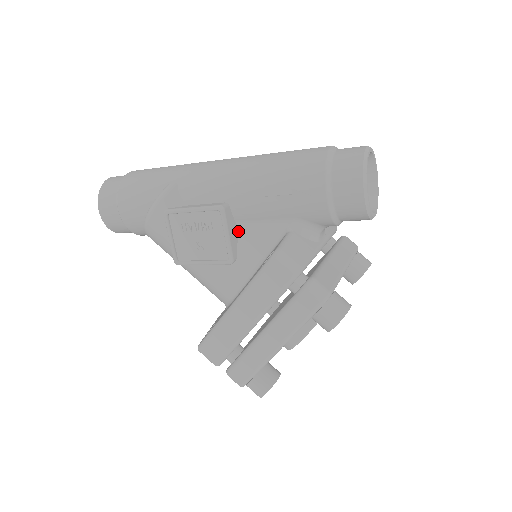
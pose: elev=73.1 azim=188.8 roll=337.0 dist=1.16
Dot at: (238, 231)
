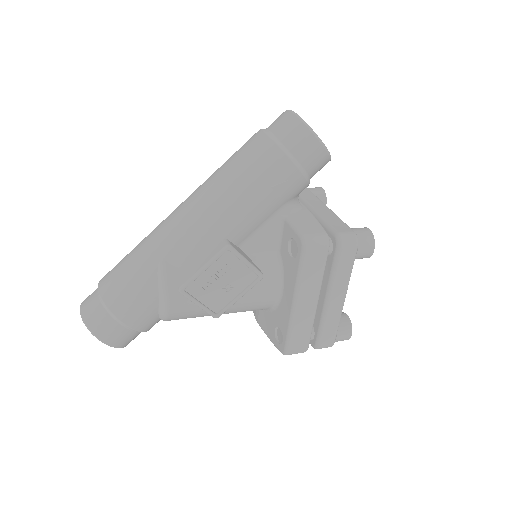
Dot at: (243, 251)
